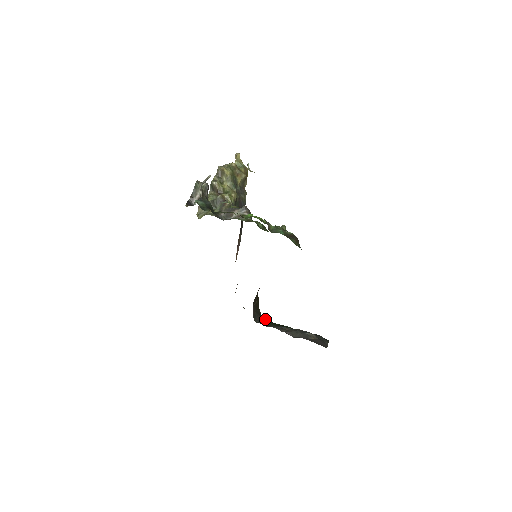
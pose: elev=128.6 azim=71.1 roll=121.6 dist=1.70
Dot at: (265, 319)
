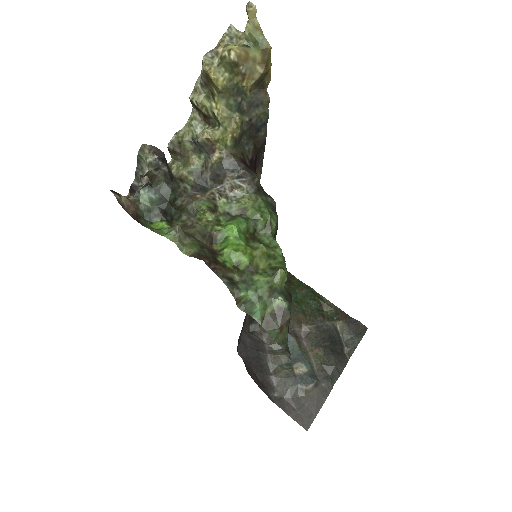
Dot at: occluded
